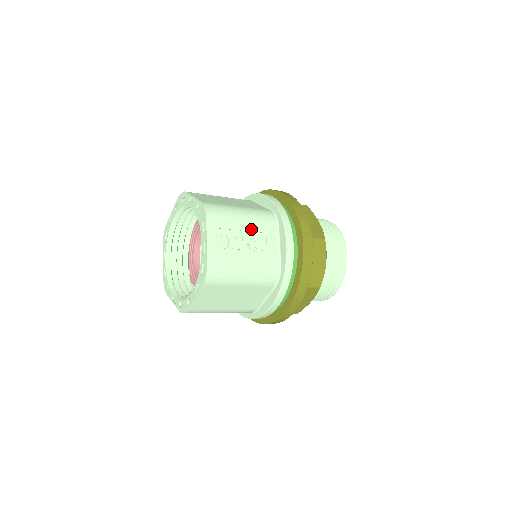
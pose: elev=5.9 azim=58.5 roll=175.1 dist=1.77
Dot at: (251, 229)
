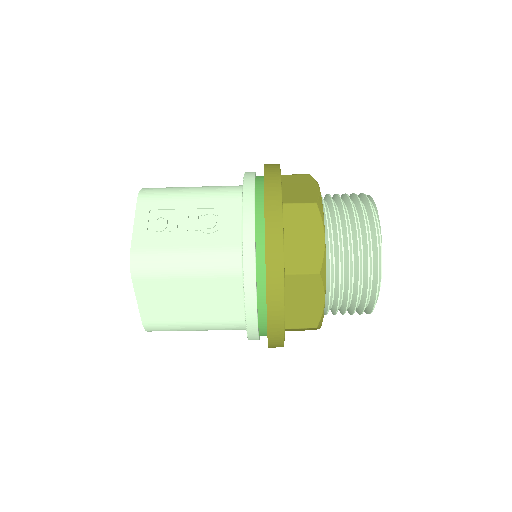
Dot at: (200, 206)
